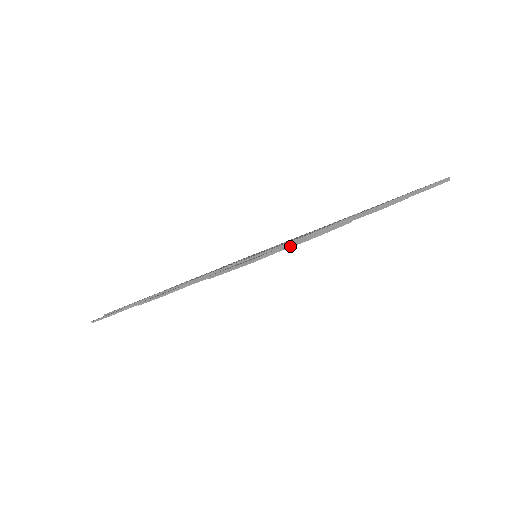
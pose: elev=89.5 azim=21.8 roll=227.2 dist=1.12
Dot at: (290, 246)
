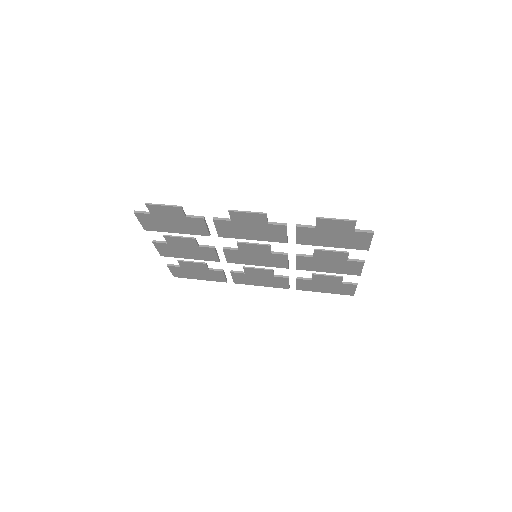
Dot at: (362, 231)
